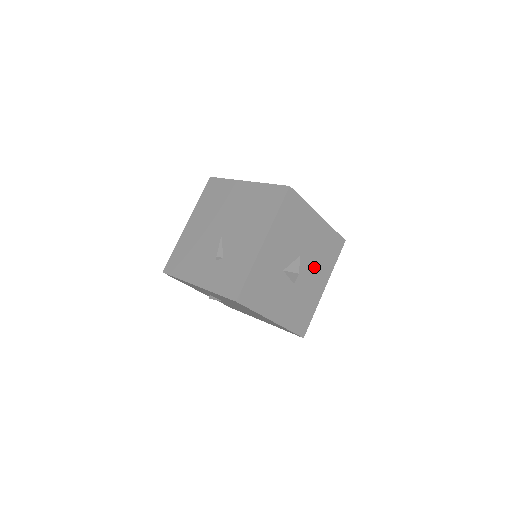
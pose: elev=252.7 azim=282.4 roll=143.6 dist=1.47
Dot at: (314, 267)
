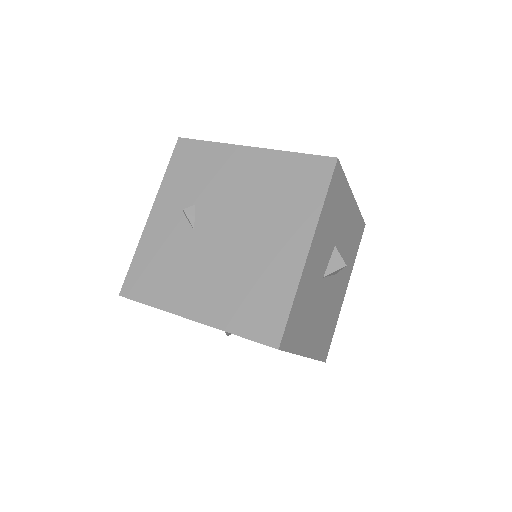
Dot at: (323, 312)
